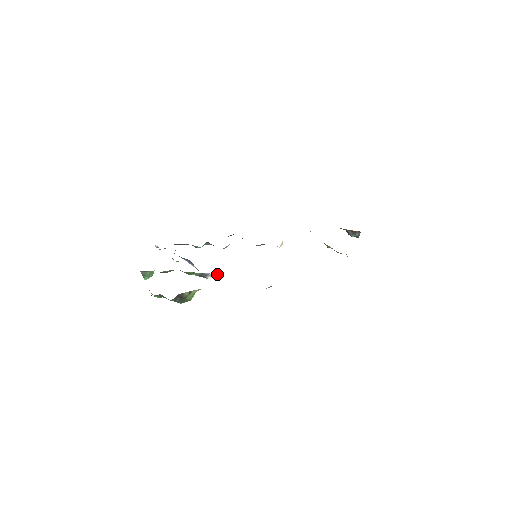
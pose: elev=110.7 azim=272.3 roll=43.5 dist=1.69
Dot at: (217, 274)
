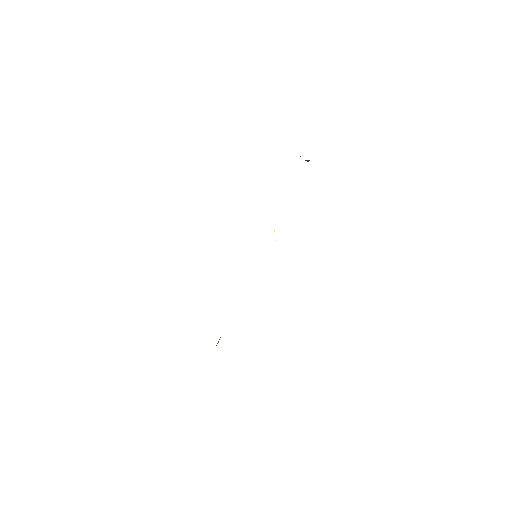
Dot at: occluded
